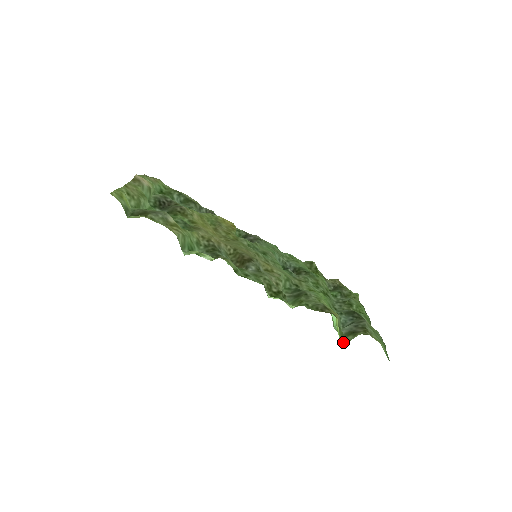
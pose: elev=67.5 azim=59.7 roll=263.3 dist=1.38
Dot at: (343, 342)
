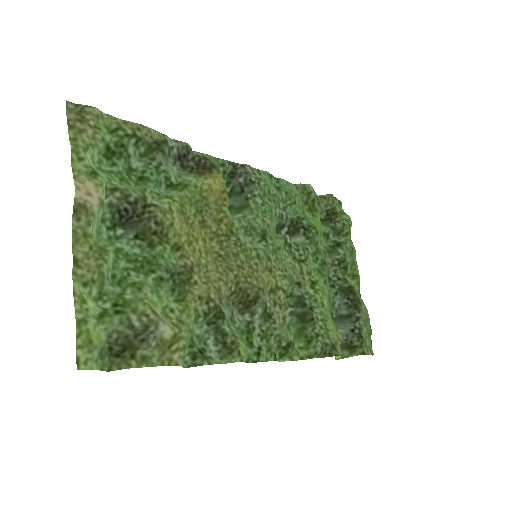
Dot at: occluded
